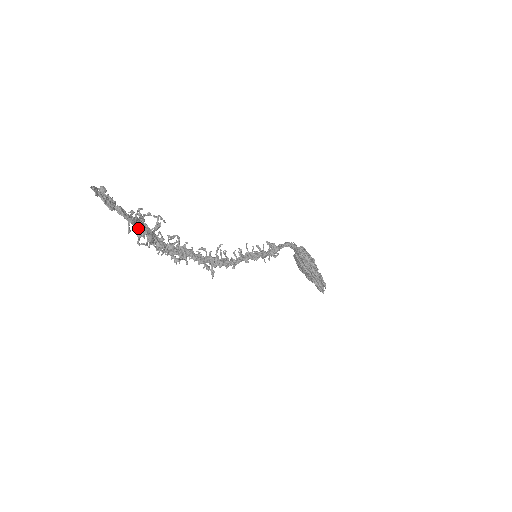
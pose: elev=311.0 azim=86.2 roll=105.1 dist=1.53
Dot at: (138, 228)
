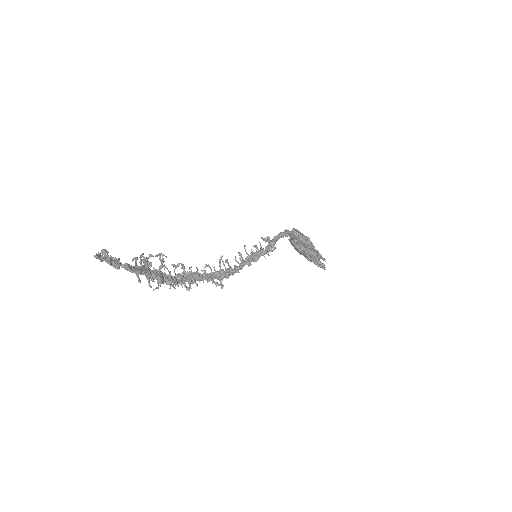
Dot at: (146, 275)
